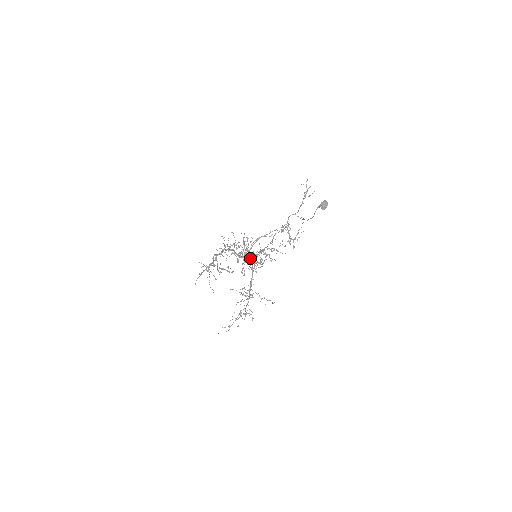
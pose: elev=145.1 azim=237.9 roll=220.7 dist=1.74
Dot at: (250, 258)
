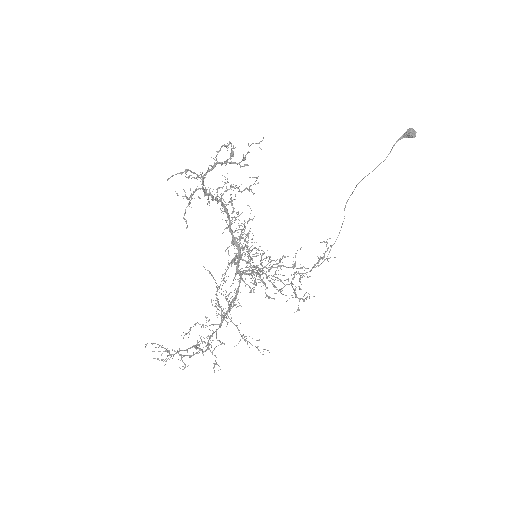
Dot at: occluded
